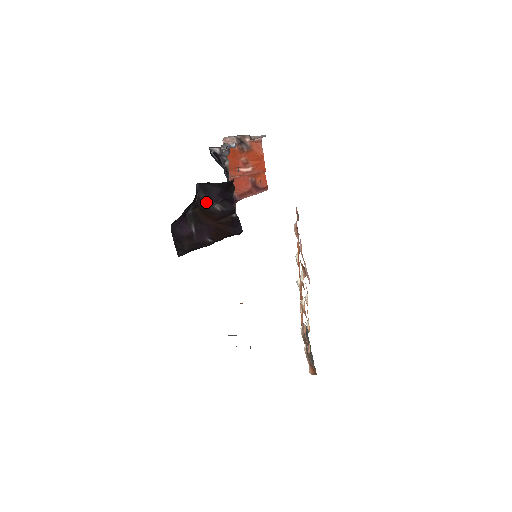
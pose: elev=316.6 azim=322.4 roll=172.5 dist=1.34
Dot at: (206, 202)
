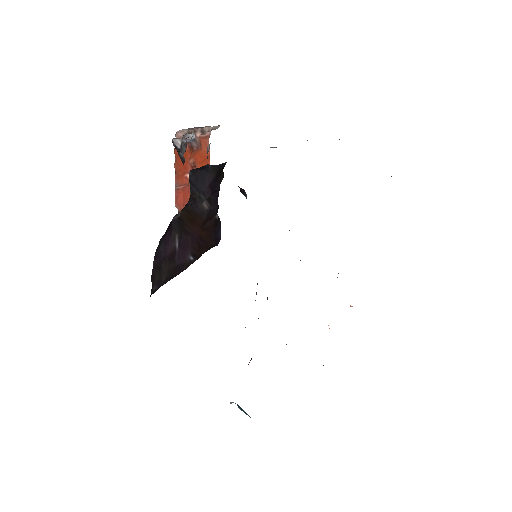
Dot at: (196, 198)
